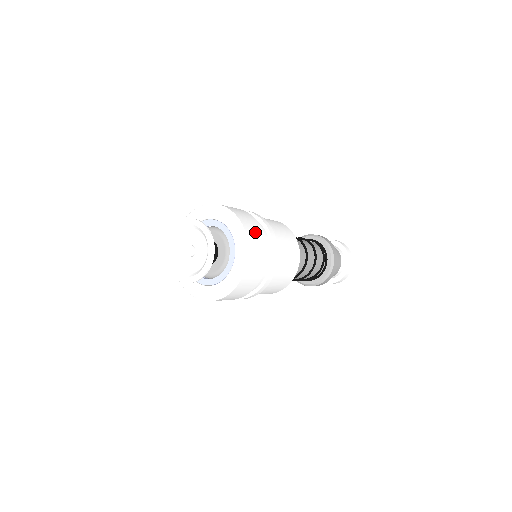
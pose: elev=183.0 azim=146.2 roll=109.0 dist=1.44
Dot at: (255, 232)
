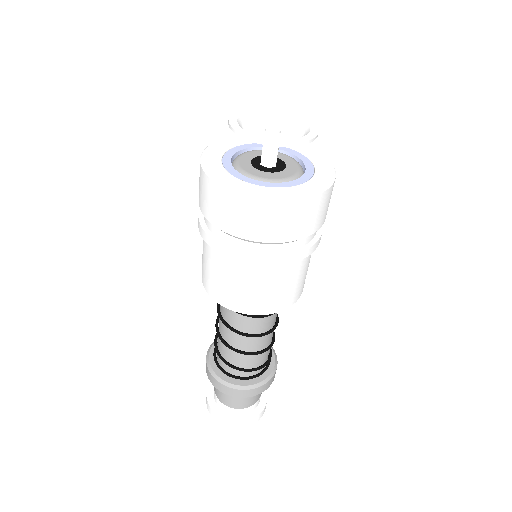
Dot at: occluded
